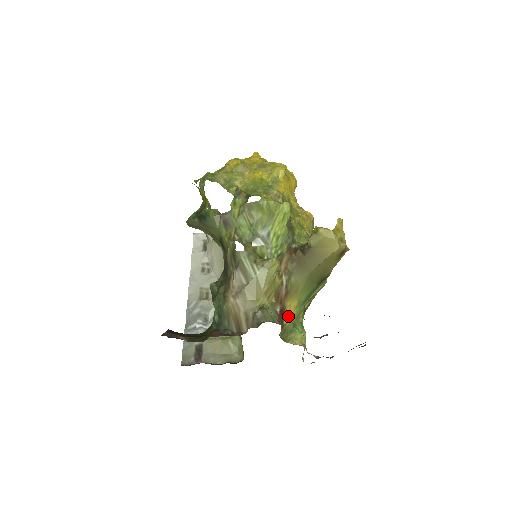
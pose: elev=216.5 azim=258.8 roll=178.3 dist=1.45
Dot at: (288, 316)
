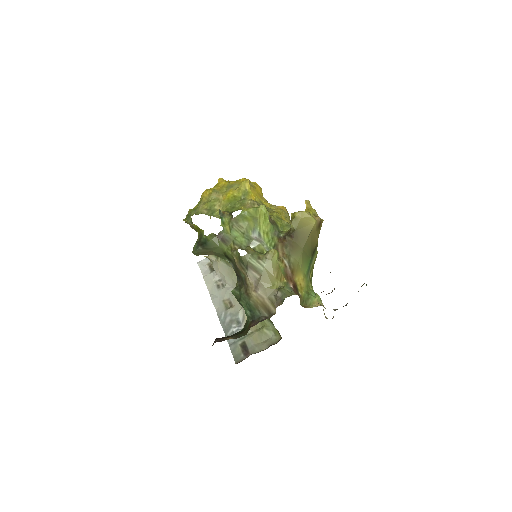
Dot at: (301, 288)
